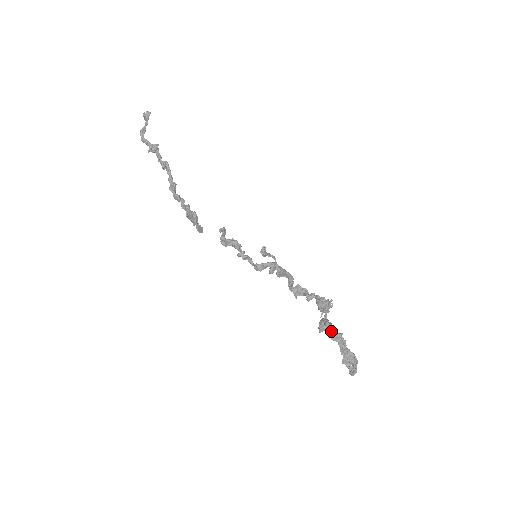
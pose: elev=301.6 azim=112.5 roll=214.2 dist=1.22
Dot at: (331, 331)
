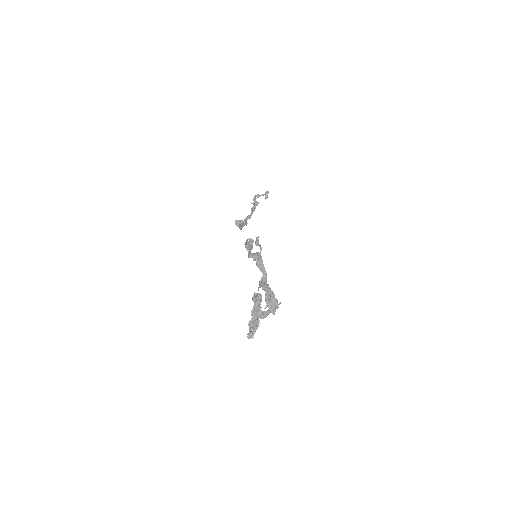
Dot at: (256, 294)
